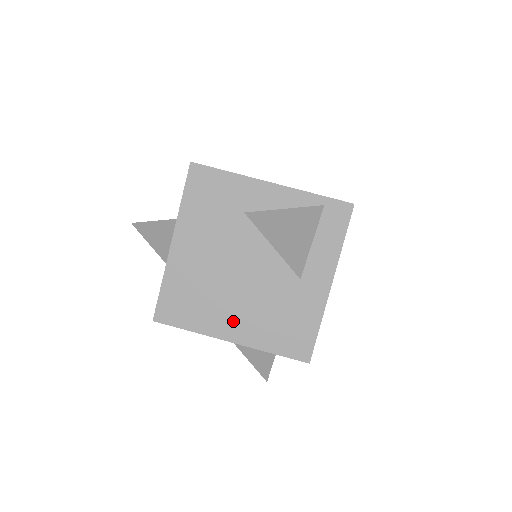
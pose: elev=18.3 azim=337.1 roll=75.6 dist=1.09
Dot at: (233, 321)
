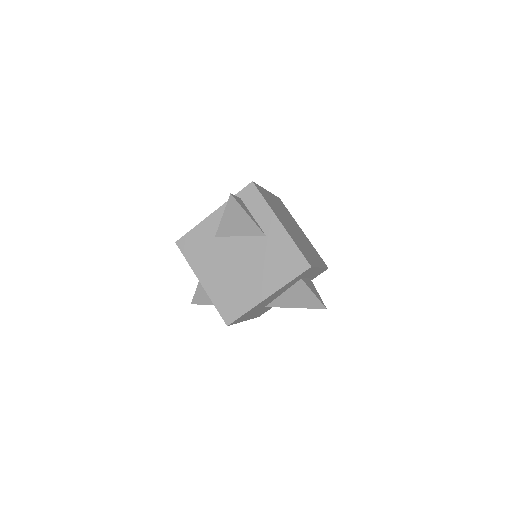
Dot at: (259, 287)
